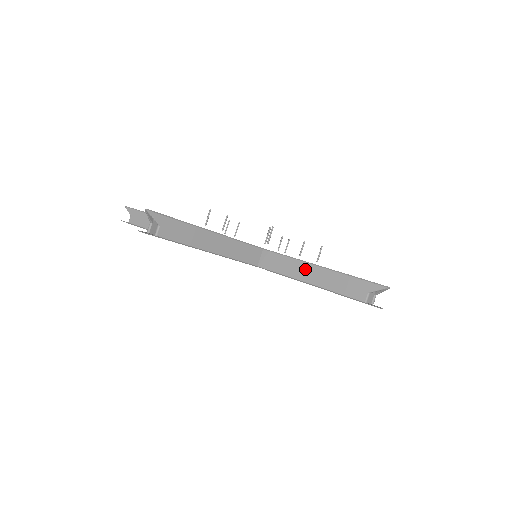
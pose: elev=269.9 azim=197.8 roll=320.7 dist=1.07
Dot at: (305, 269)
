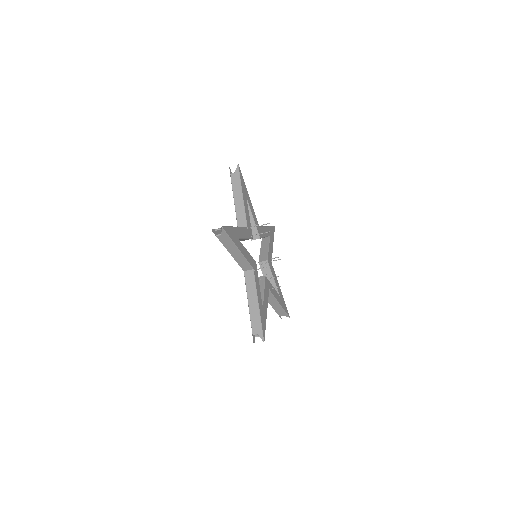
Dot at: (275, 303)
